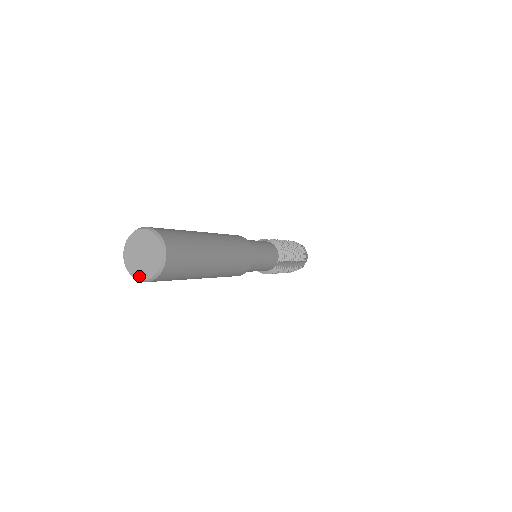
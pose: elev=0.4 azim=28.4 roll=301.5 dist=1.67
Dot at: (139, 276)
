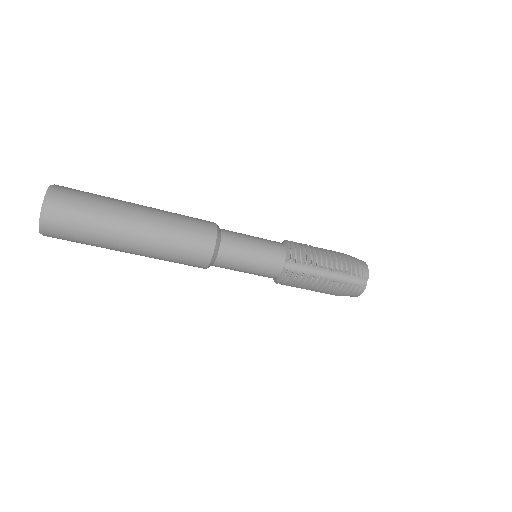
Dot at: occluded
